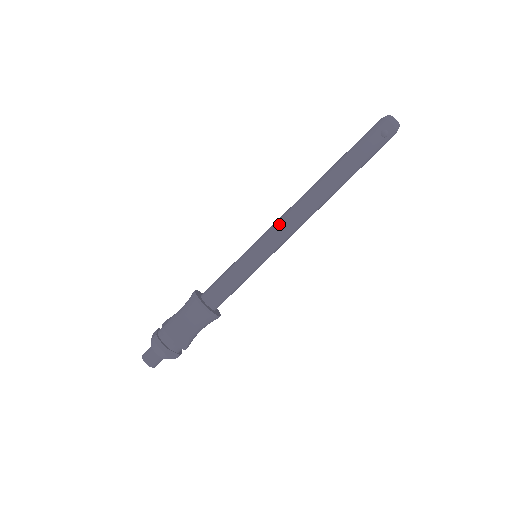
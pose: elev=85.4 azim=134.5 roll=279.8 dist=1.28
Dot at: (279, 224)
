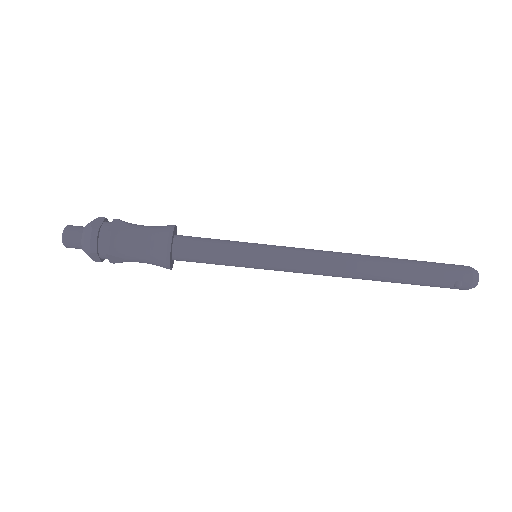
Dot at: (304, 258)
